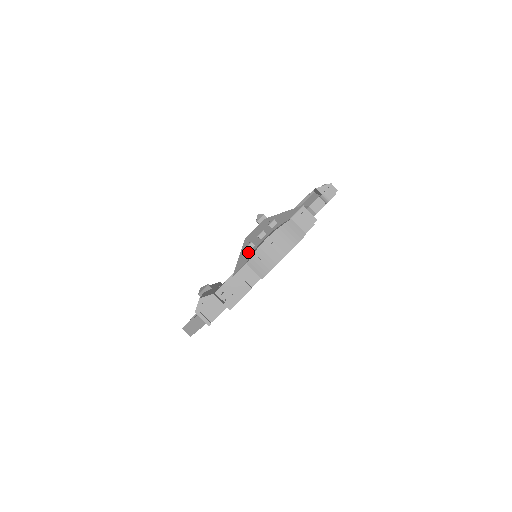
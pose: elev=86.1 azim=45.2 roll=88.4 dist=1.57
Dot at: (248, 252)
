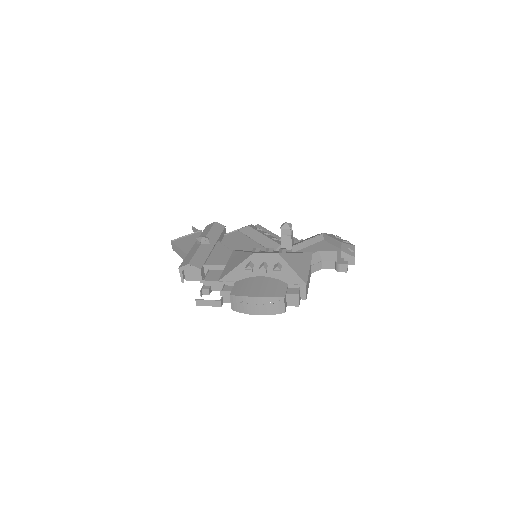
Dot at: (244, 272)
